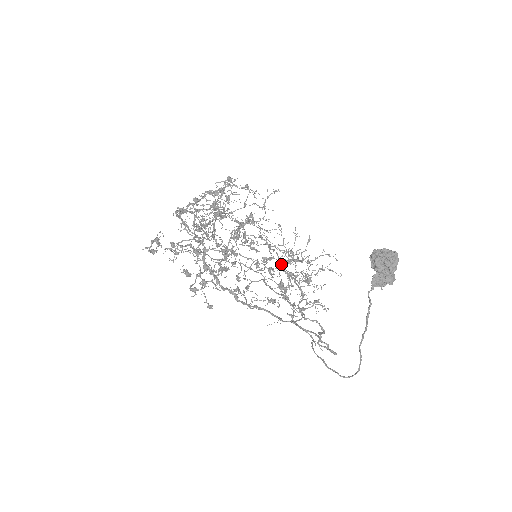
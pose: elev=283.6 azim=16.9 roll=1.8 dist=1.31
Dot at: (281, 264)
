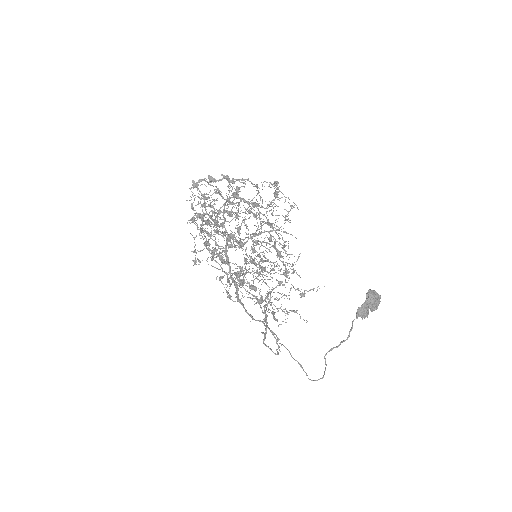
Dot at: occluded
